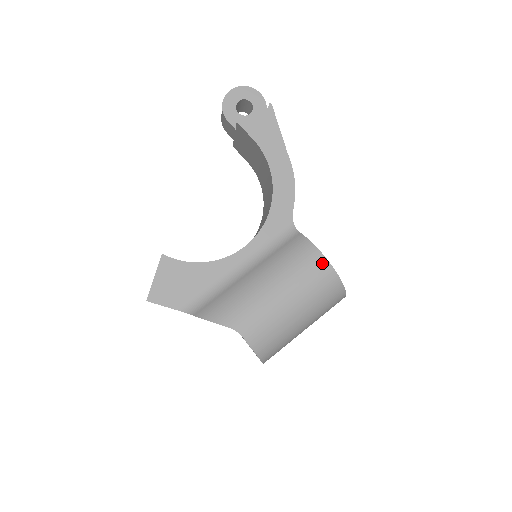
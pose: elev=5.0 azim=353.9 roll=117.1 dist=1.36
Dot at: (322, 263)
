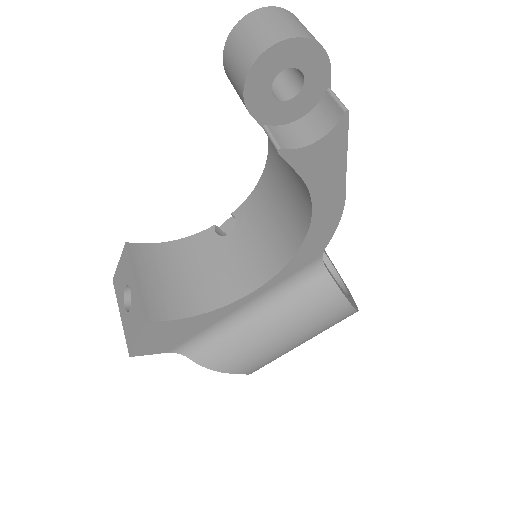
Dot at: (347, 312)
